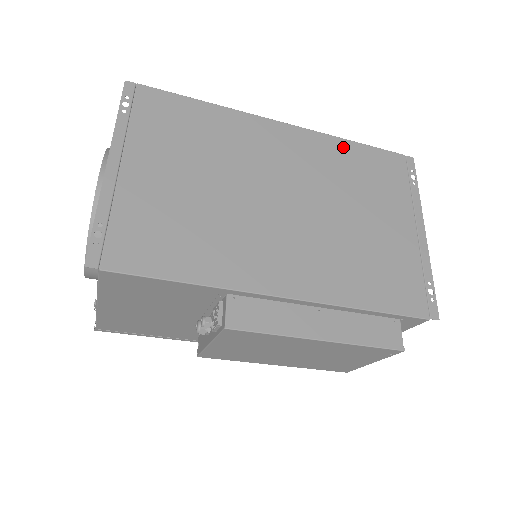
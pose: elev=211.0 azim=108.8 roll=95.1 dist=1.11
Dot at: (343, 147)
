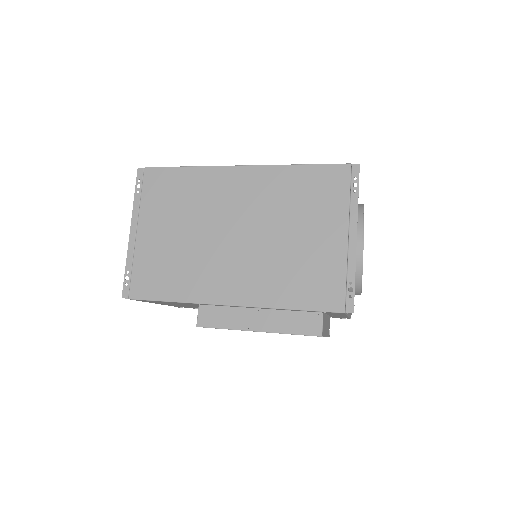
Dot at: (290, 173)
